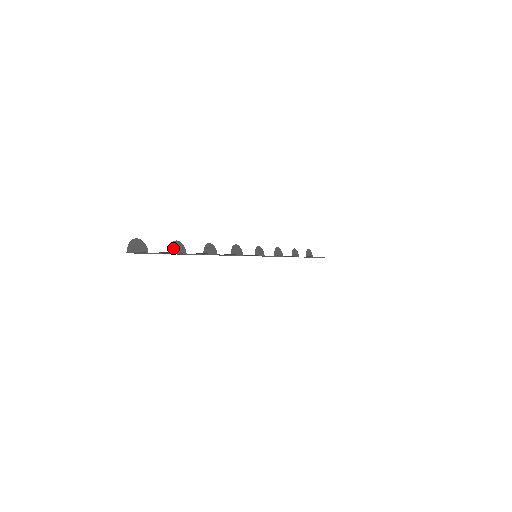
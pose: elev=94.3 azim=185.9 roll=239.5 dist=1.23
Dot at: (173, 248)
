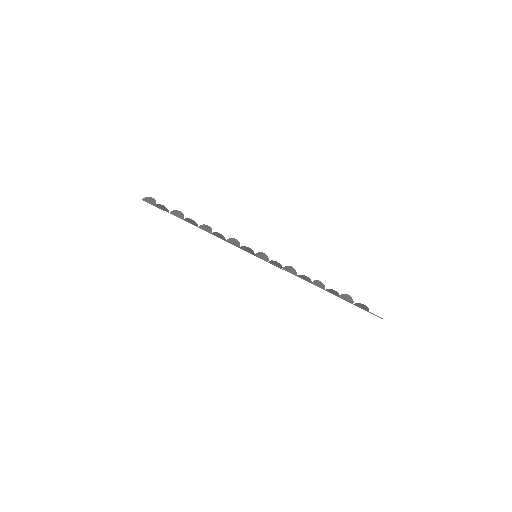
Dot at: (175, 213)
